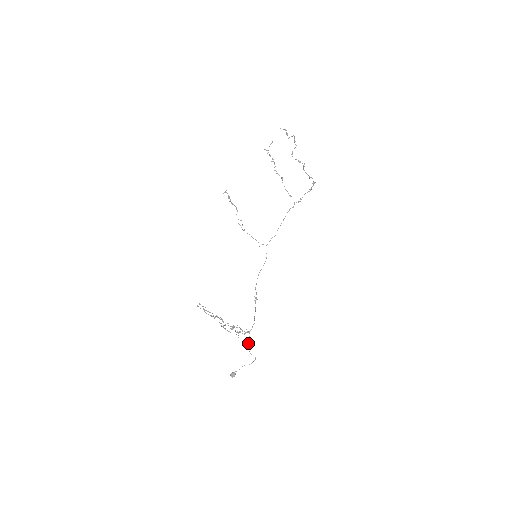
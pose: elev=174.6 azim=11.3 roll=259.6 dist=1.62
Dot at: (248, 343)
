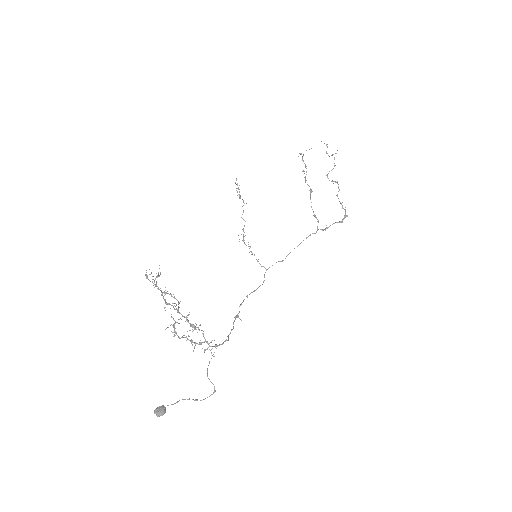
Dot at: occluded
